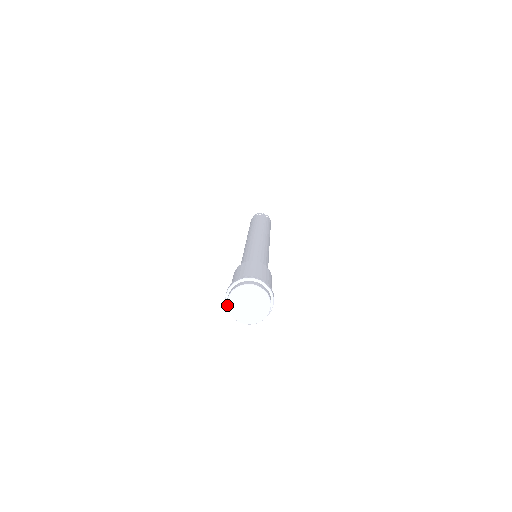
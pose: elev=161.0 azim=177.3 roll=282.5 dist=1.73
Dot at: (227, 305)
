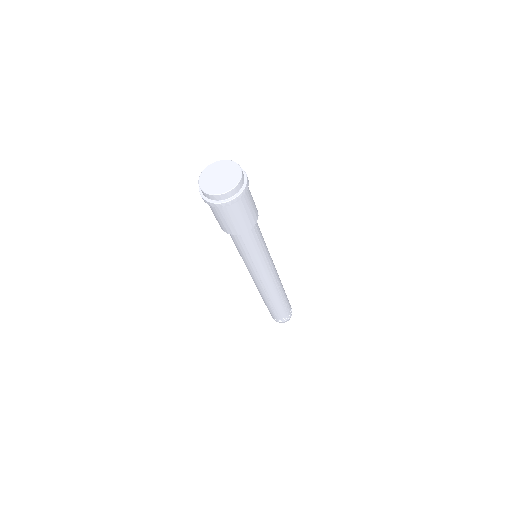
Dot at: (204, 192)
